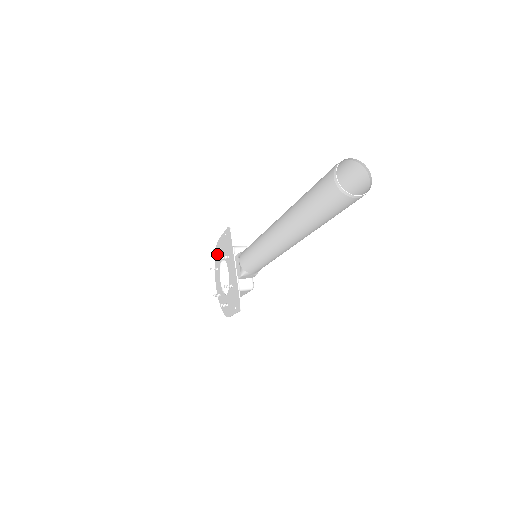
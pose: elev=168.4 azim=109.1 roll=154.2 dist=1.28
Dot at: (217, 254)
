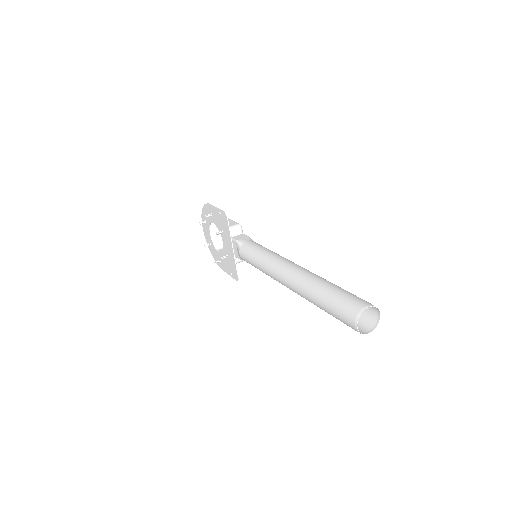
Dot at: (206, 212)
